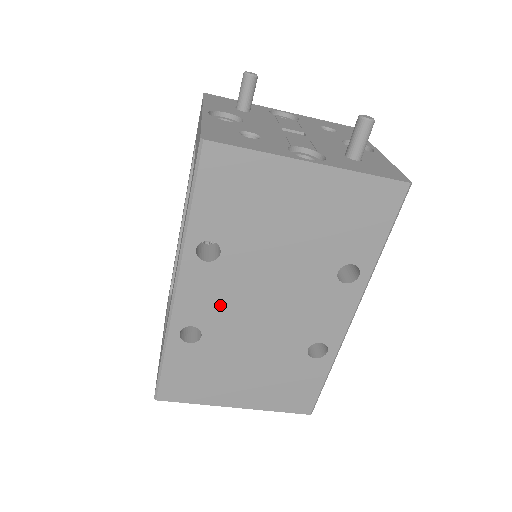
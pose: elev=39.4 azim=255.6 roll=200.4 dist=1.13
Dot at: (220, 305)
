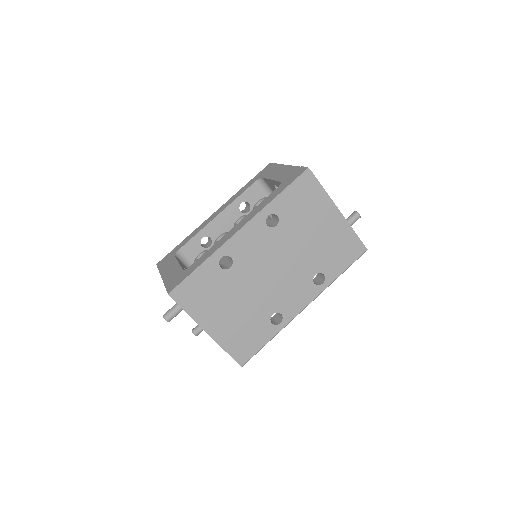
Dot at: (254, 255)
